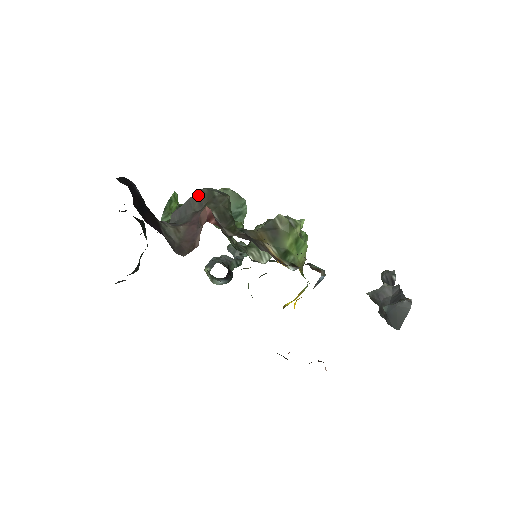
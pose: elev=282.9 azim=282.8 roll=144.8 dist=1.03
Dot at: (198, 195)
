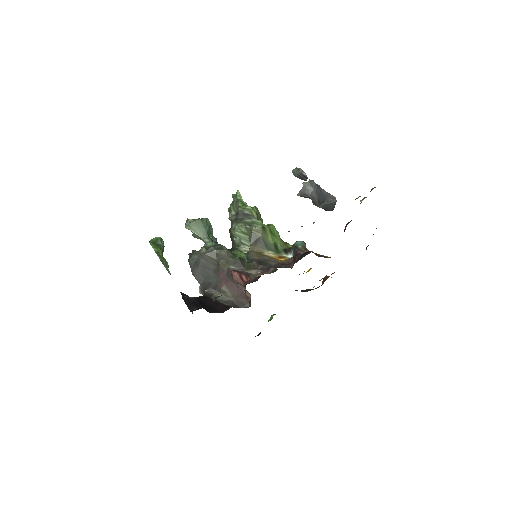
Dot at: (206, 260)
